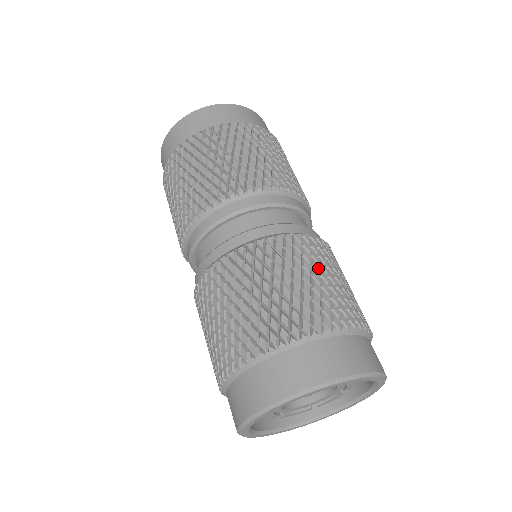
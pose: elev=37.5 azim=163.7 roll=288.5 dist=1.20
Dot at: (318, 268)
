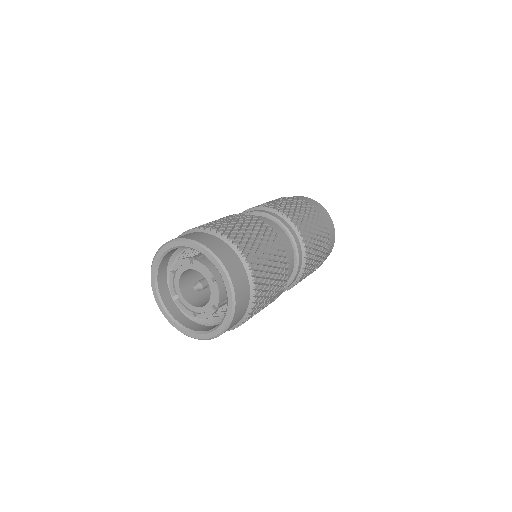
Dot at: (260, 235)
